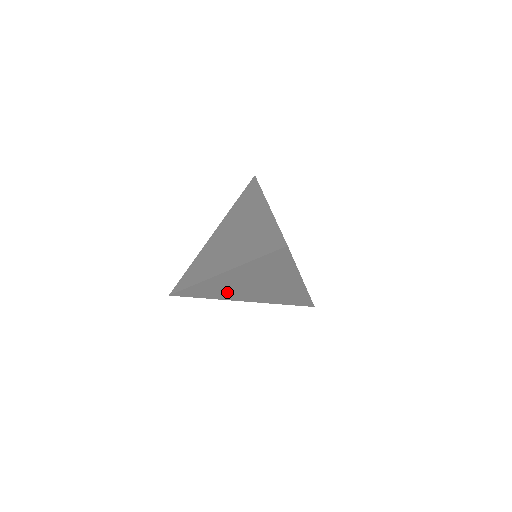
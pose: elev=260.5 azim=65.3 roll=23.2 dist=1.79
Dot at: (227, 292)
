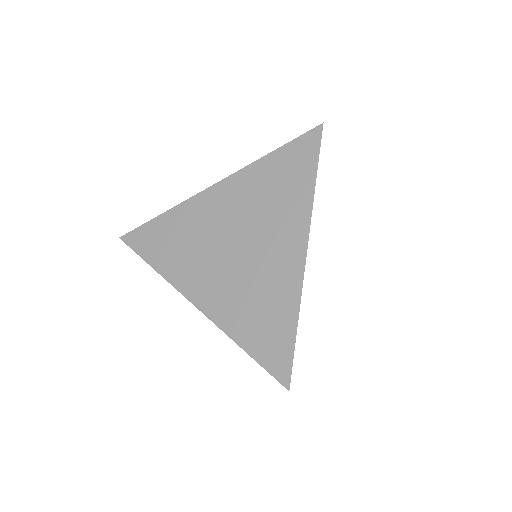
Dot at: (190, 255)
